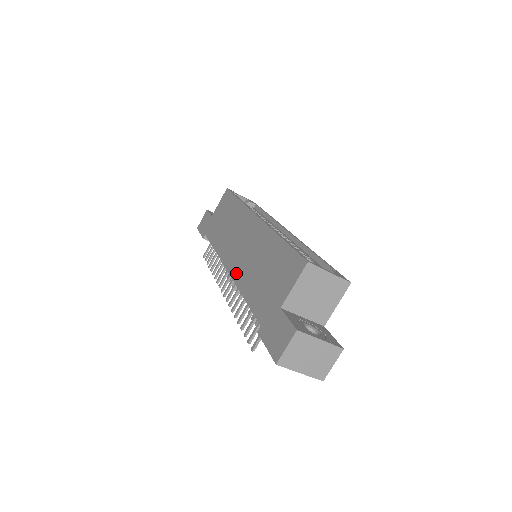
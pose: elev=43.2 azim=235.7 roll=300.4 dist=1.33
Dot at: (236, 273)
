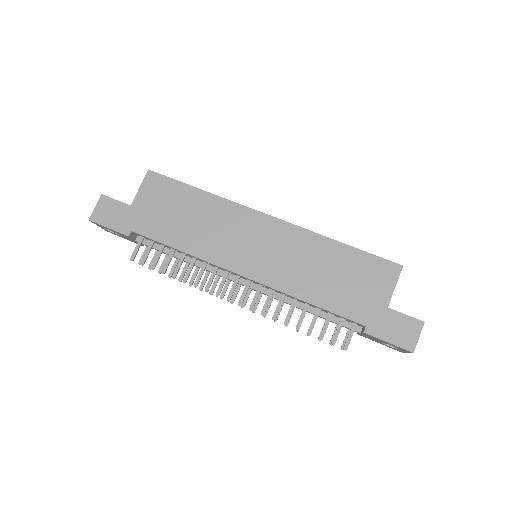
Dot at: (273, 280)
